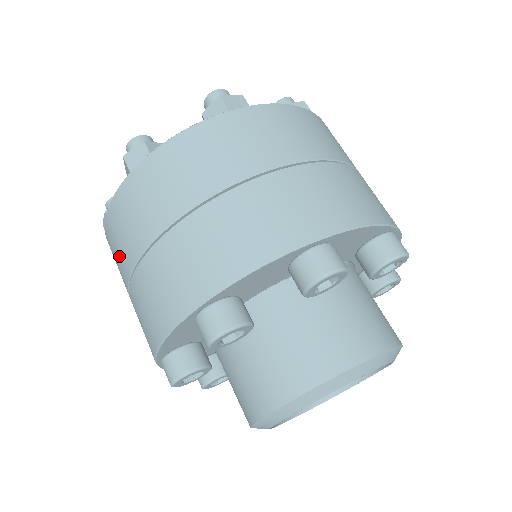
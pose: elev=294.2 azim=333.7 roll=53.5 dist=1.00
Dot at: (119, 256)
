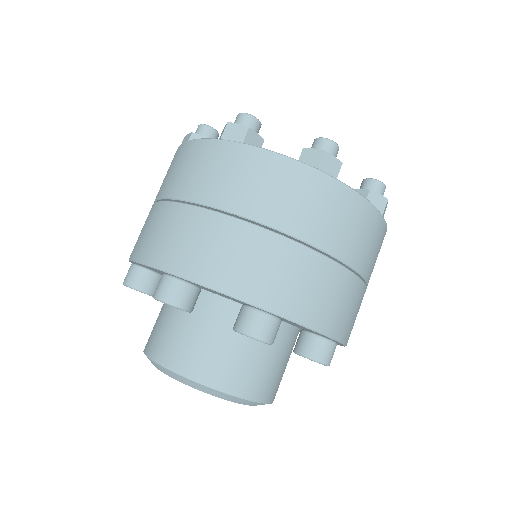
Dot at: occluded
